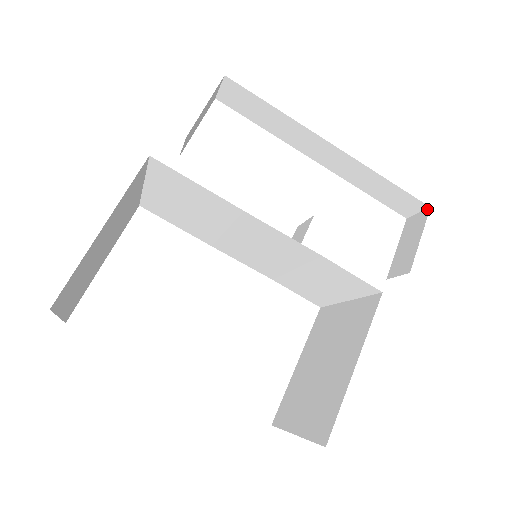
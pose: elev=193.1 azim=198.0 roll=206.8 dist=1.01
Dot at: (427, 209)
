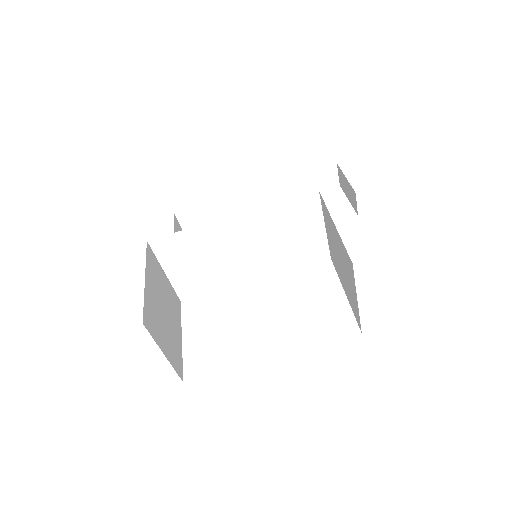
Dot at: (337, 166)
